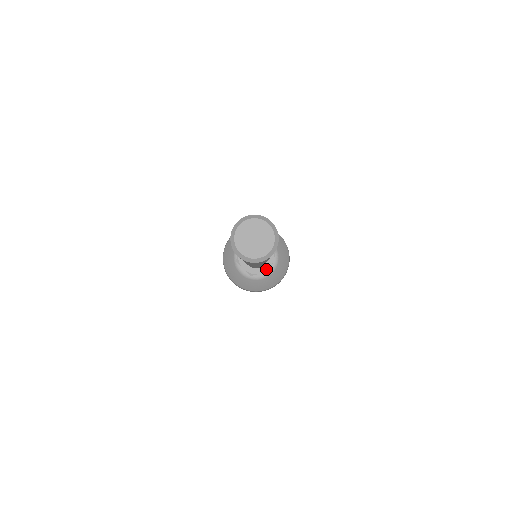
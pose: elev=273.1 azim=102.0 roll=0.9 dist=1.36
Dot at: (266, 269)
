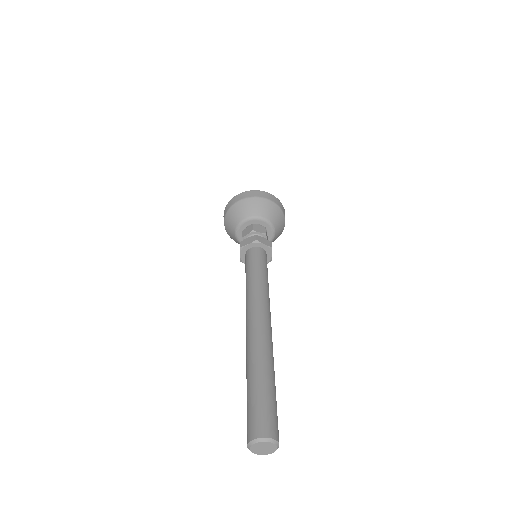
Dot at: (267, 262)
